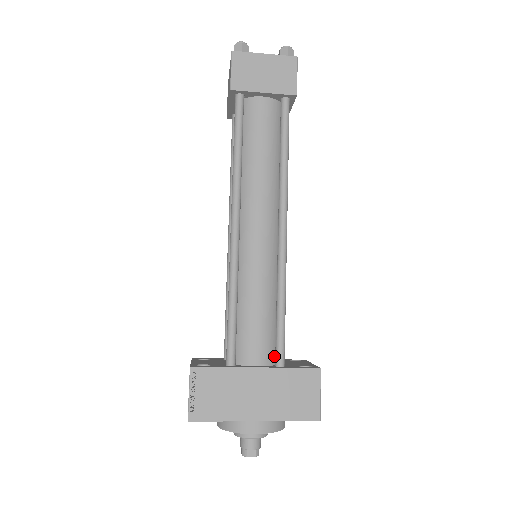
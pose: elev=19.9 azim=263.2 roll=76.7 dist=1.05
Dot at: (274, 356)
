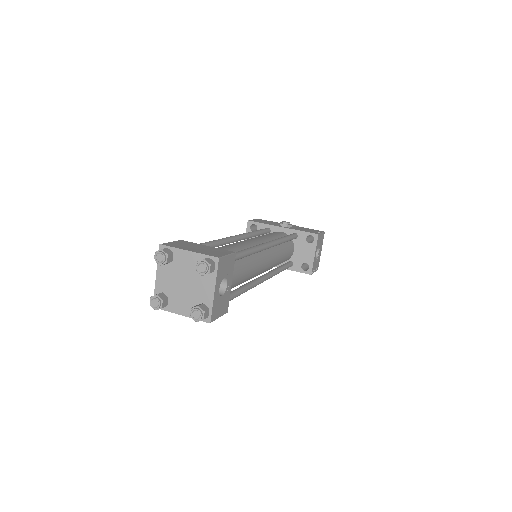
Dot at: occluded
